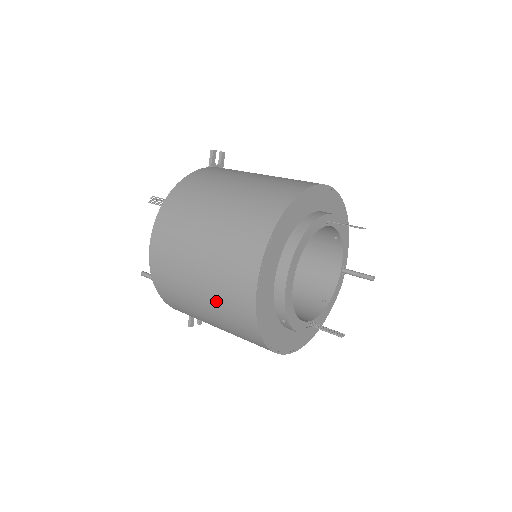
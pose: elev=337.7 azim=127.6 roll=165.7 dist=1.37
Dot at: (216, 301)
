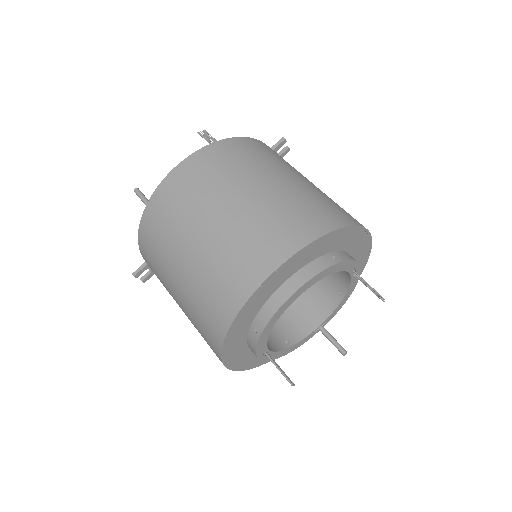
Dot at: (209, 262)
